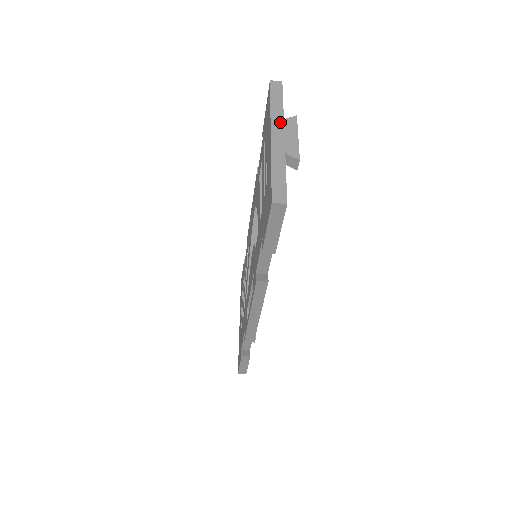
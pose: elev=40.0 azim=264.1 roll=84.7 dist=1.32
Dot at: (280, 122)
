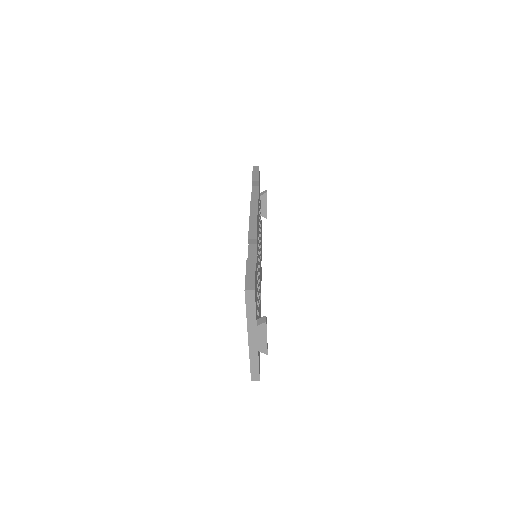
Dot at: (254, 329)
